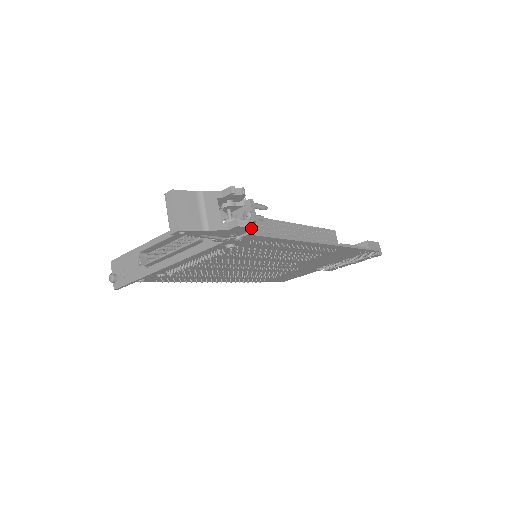
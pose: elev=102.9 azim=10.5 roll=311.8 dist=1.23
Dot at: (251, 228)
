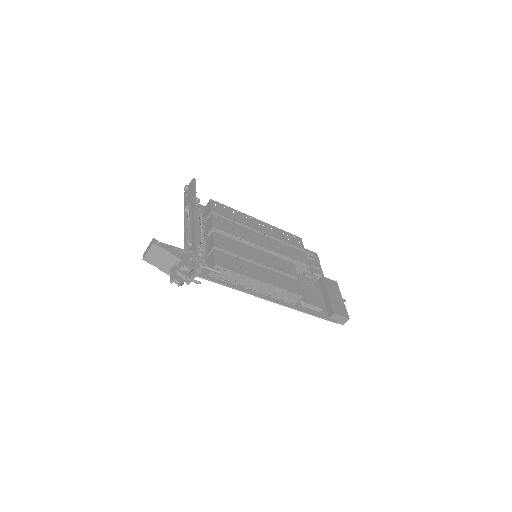
Dot at: (211, 271)
